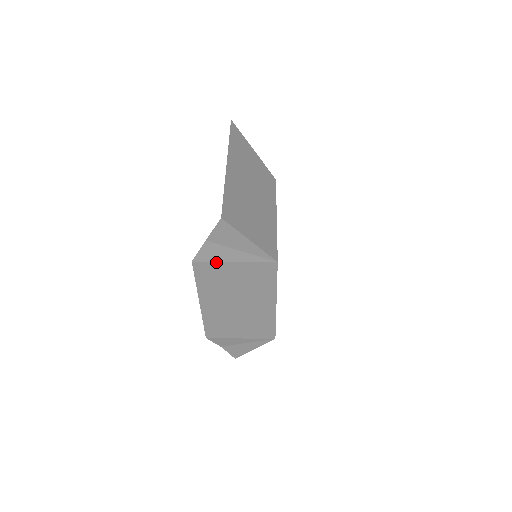
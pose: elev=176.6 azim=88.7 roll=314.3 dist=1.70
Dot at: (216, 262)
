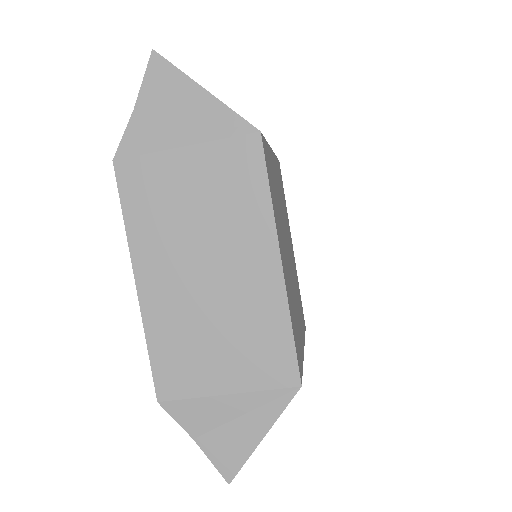
Dot at: (153, 154)
